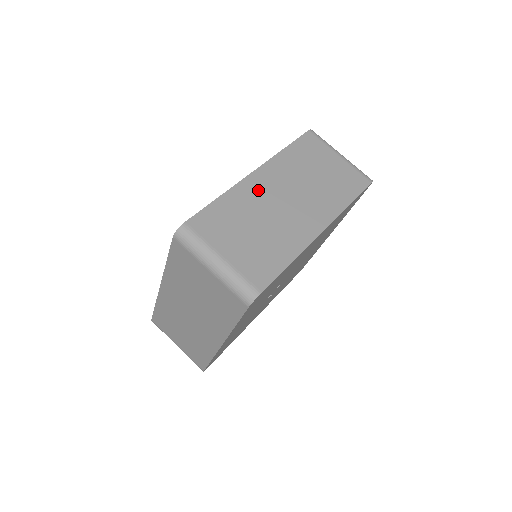
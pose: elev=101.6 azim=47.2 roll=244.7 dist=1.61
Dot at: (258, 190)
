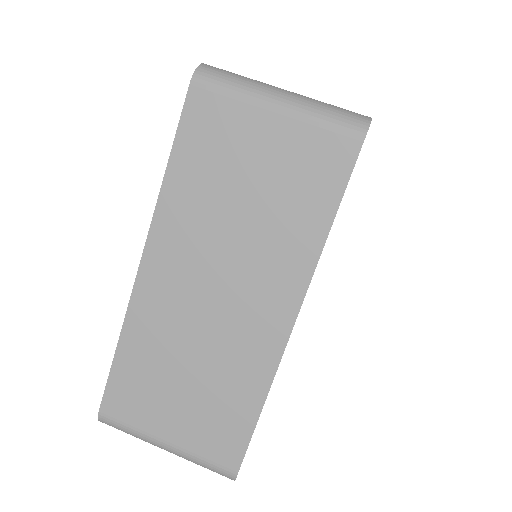
Dot at: occluded
